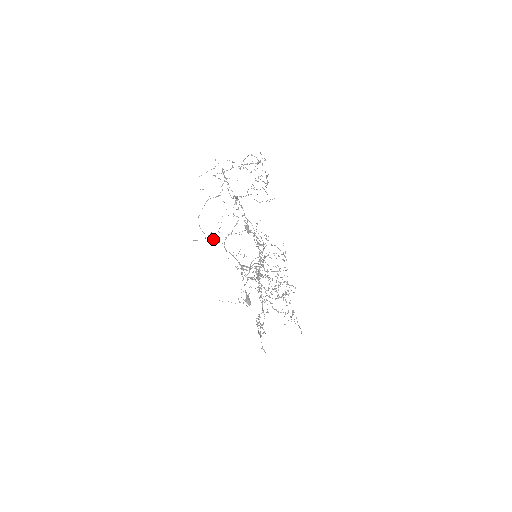
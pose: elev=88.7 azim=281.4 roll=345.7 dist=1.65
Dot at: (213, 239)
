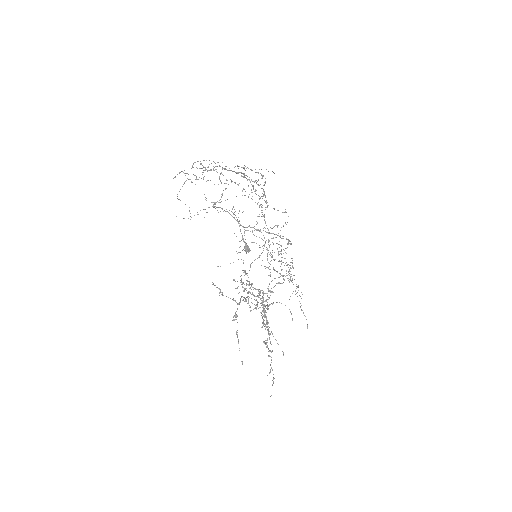
Dot at: (200, 210)
